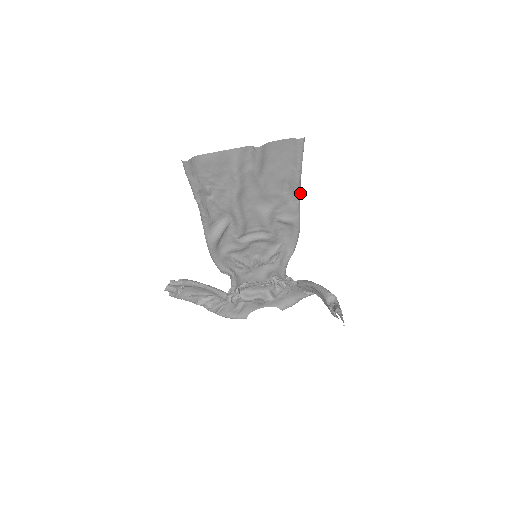
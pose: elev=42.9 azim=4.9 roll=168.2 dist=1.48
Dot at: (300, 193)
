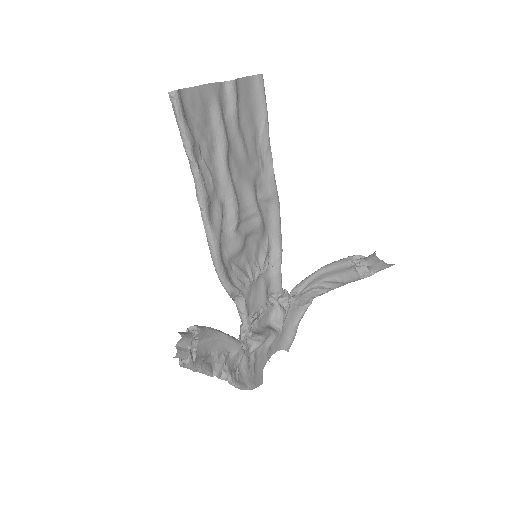
Dot at: (271, 153)
